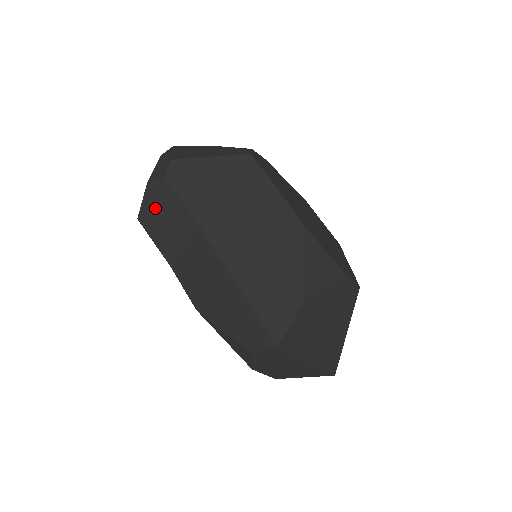
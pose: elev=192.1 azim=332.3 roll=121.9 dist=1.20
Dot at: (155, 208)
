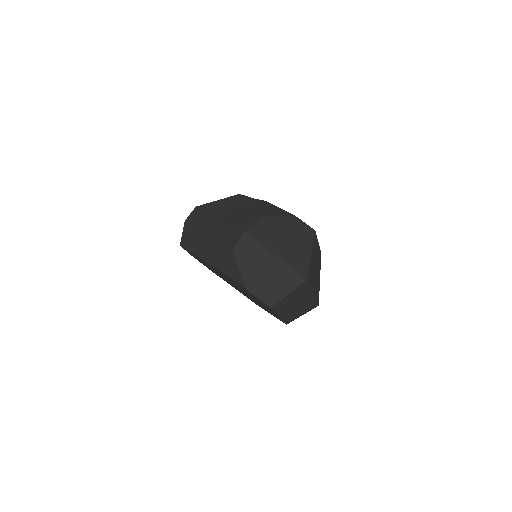
Dot at: (188, 231)
